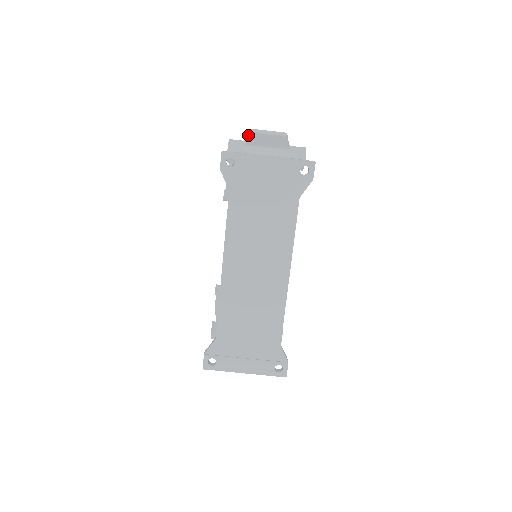
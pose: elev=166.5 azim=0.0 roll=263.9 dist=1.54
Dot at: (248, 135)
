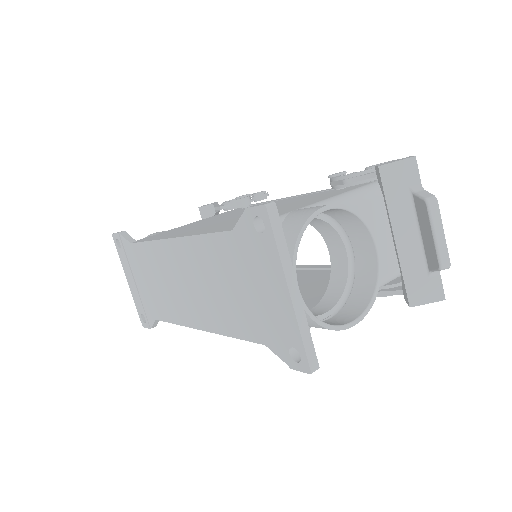
Dot at: (426, 194)
